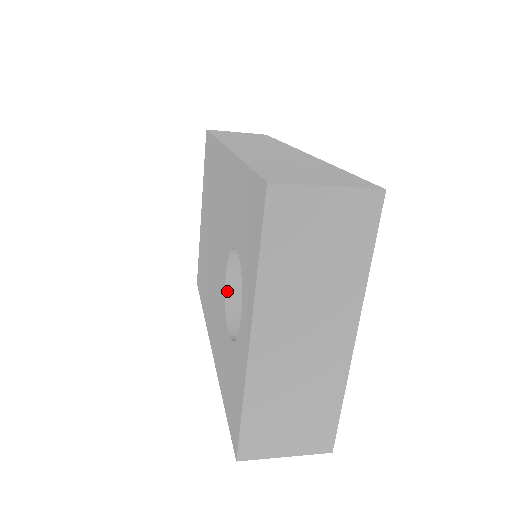
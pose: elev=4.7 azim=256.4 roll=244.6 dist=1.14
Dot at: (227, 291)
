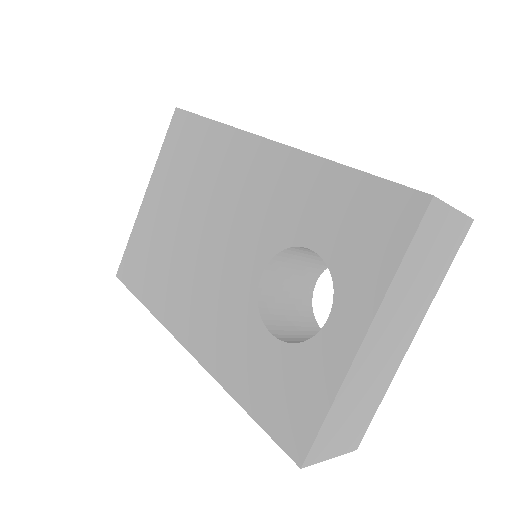
Dot at: (259, 290)
